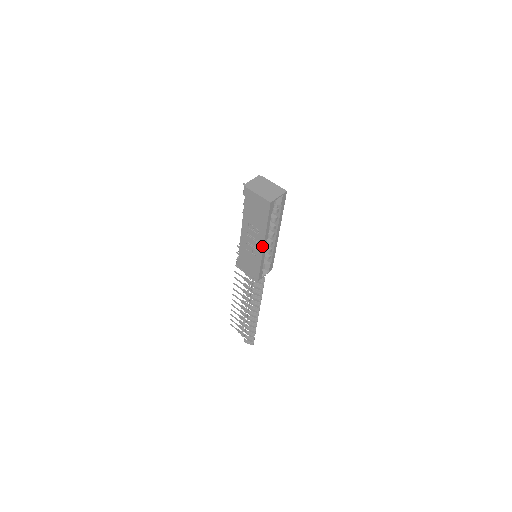
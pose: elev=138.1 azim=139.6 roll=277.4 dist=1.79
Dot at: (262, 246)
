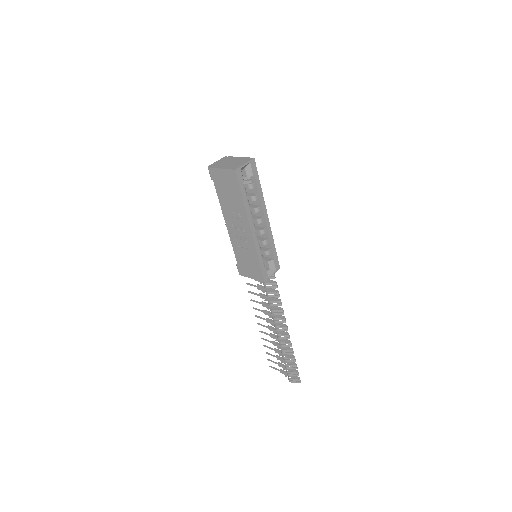
Dot at: (250, 232)
